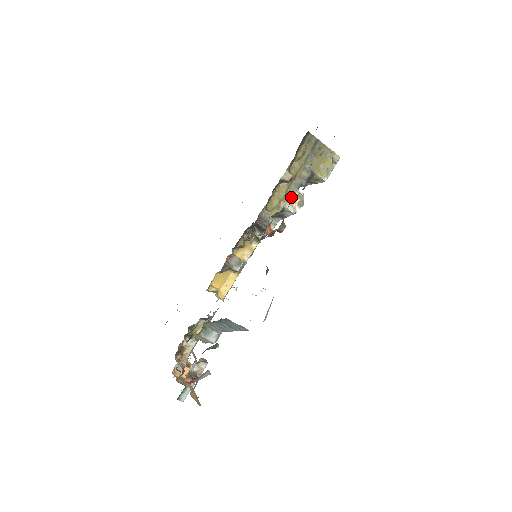
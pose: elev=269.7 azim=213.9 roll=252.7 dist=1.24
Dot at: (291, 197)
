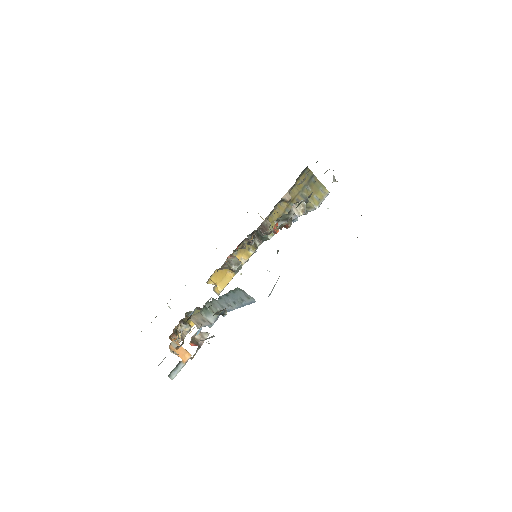
Dot at: (297, 204)
